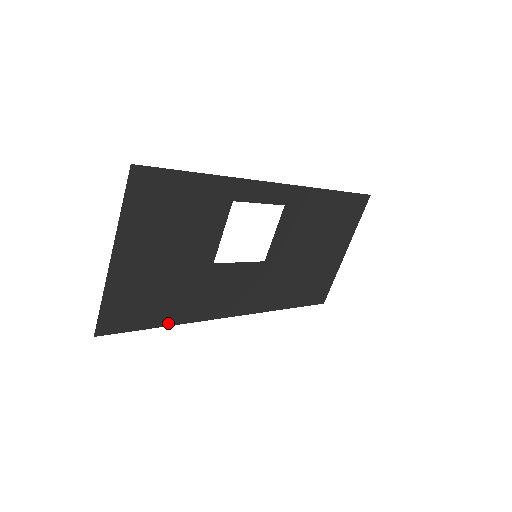
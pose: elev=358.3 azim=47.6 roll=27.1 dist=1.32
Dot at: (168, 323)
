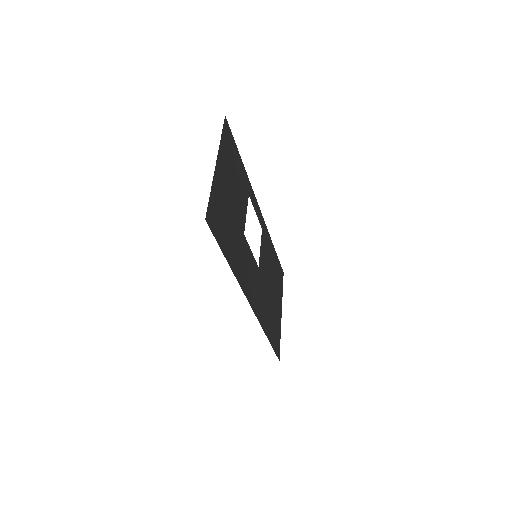
Dot at: (229, 263)
